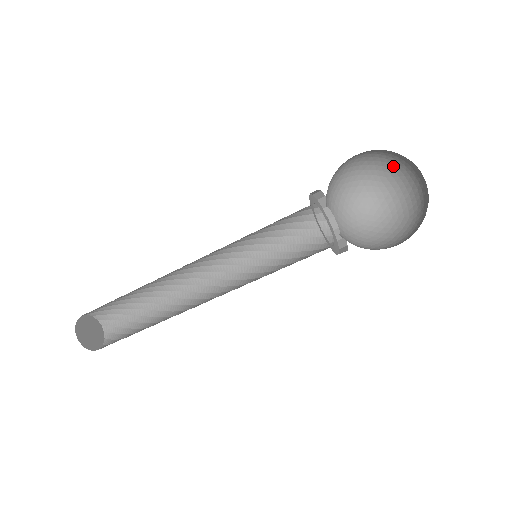
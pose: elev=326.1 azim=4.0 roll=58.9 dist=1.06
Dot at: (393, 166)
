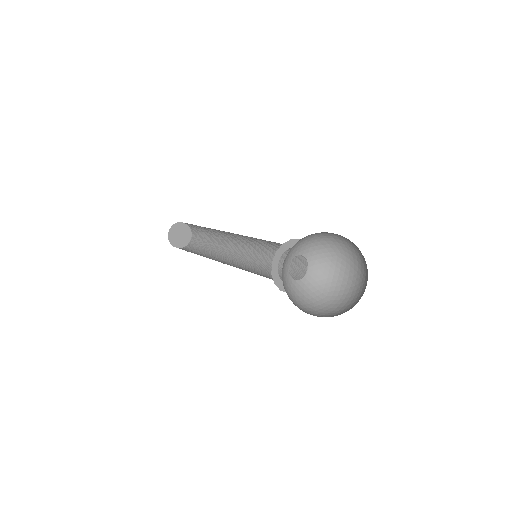
Dot at: occluded
